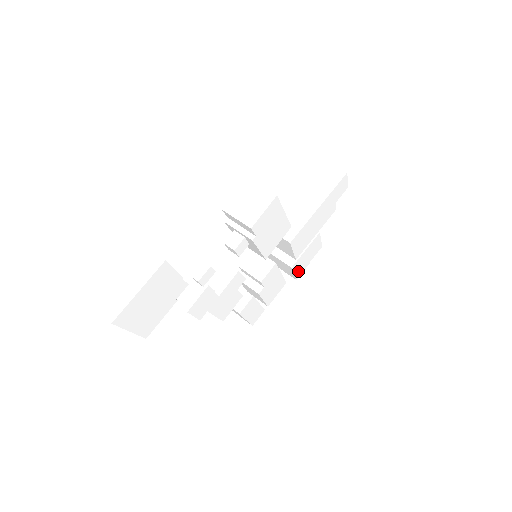
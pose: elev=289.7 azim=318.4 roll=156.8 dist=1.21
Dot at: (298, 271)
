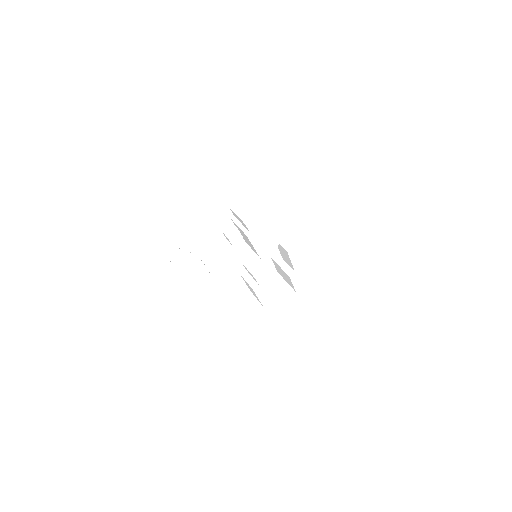
Dot at: (298, 284)
